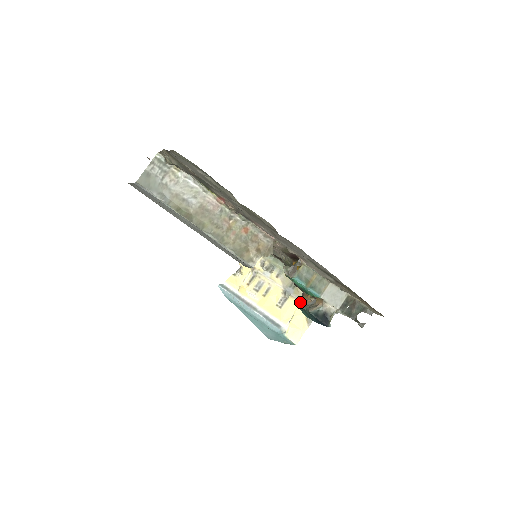
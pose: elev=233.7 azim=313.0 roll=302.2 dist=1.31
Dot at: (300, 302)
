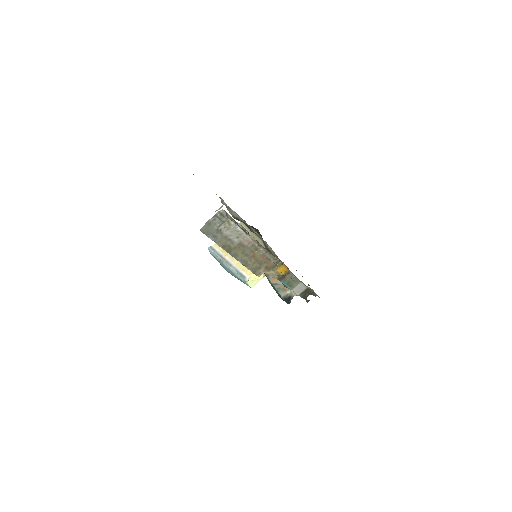
Dot at: (269, 275)
